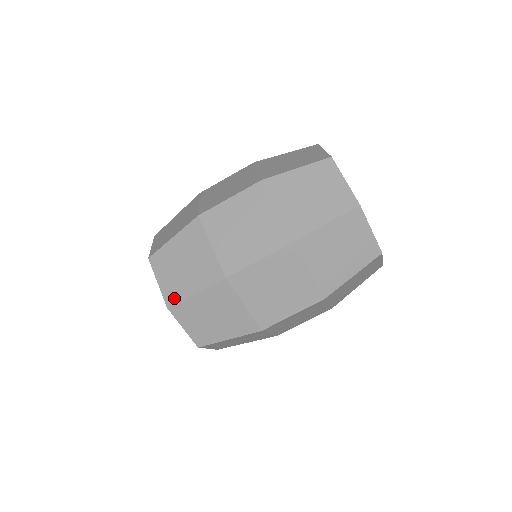
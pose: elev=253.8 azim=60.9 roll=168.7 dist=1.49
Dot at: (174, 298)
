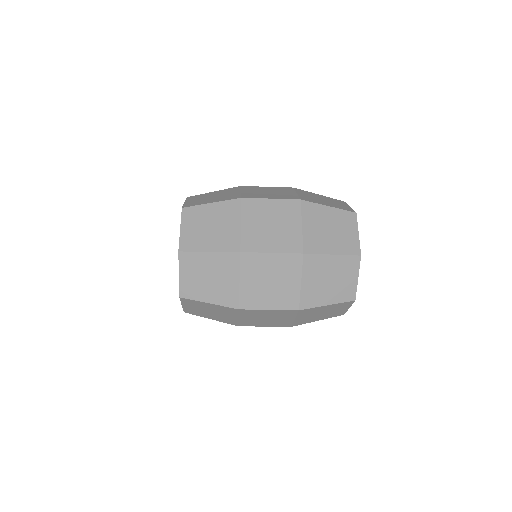
Dot at: (189, 295)
